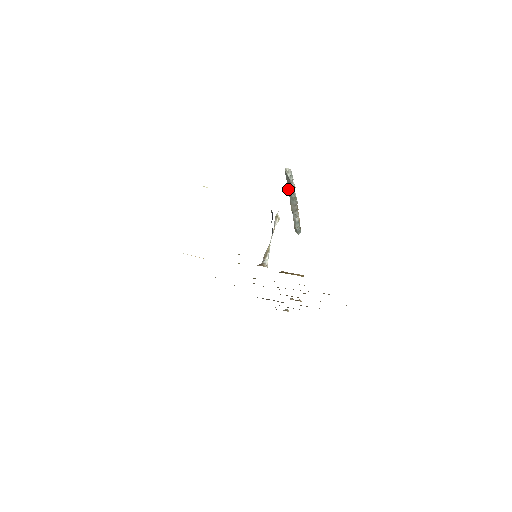
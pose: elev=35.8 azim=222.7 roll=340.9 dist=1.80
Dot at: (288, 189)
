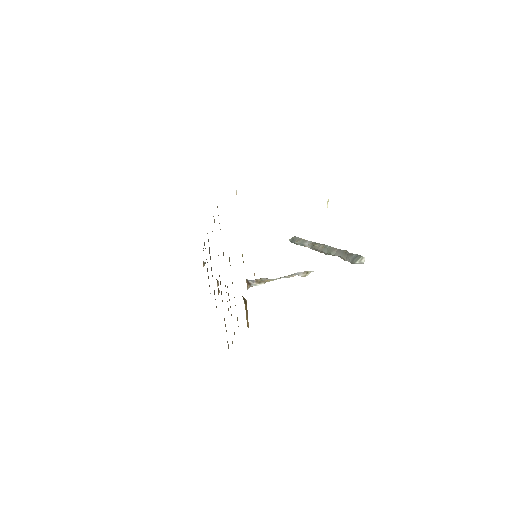
Dot at: (340, 249)
